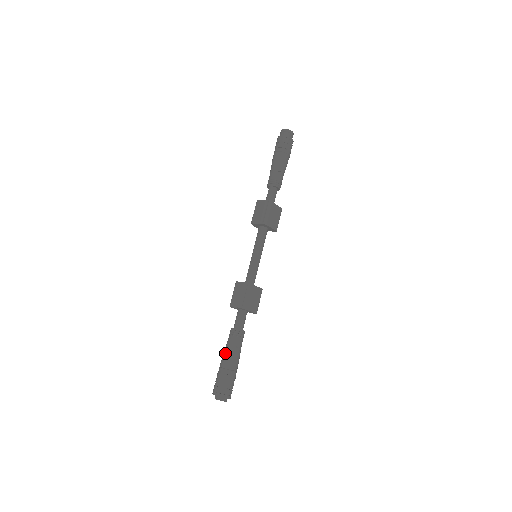
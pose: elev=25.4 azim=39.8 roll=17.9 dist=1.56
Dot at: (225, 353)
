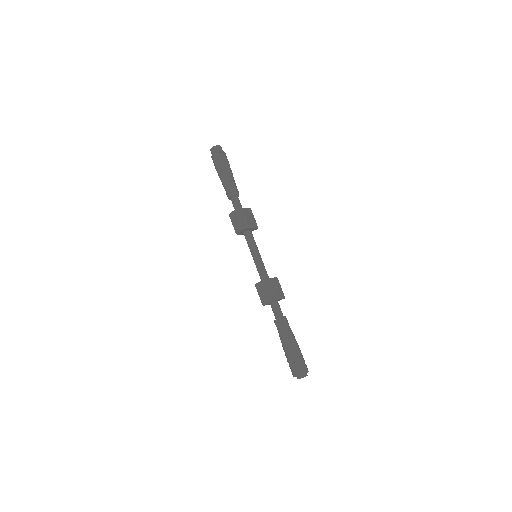
Dot at: (283, 342)
